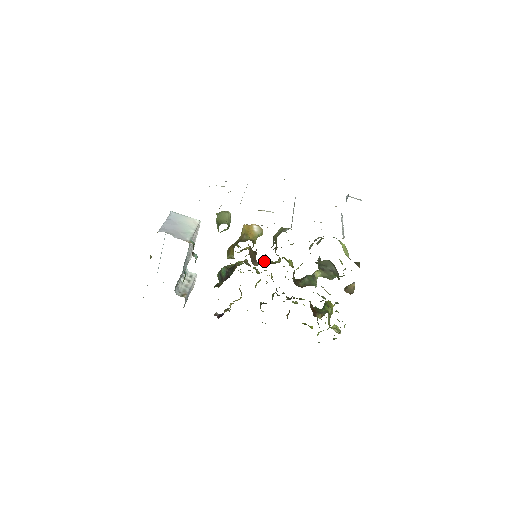
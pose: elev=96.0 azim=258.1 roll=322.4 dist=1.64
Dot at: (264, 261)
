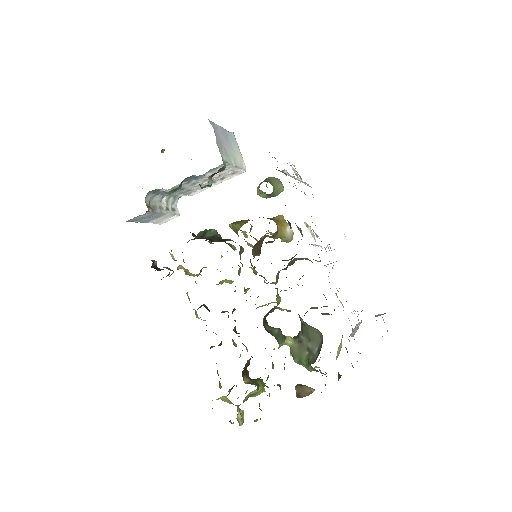
Dot at: occluded
